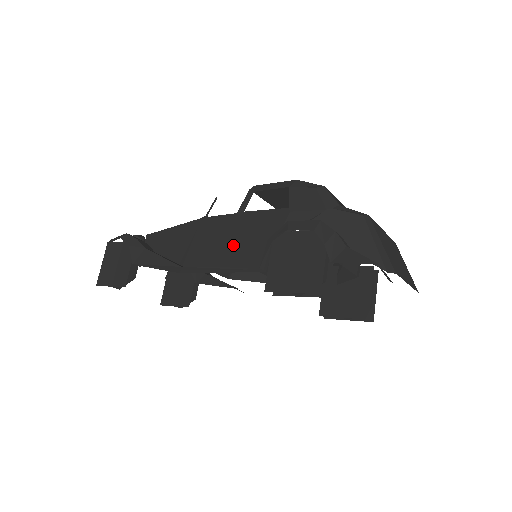
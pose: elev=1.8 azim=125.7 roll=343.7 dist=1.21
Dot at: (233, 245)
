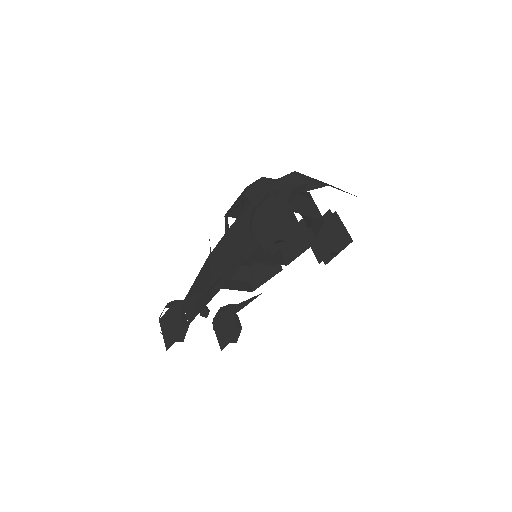
Dot at: (234, 251)
